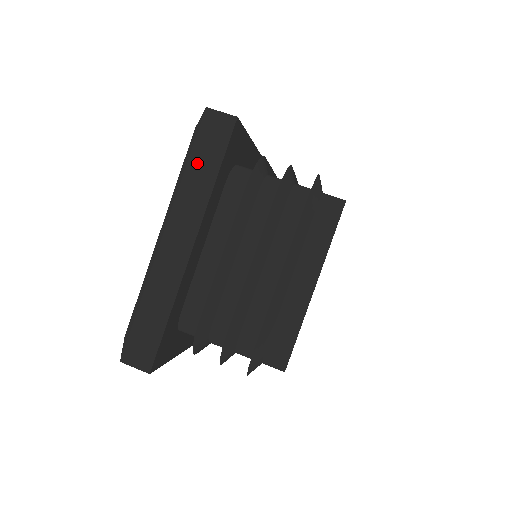
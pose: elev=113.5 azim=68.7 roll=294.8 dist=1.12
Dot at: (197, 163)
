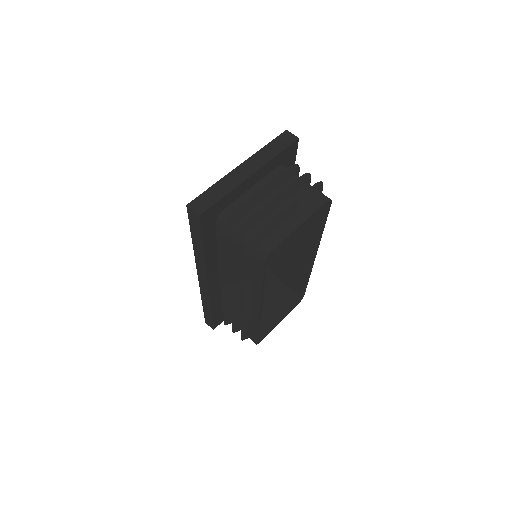
Dot at: (272, 146)
